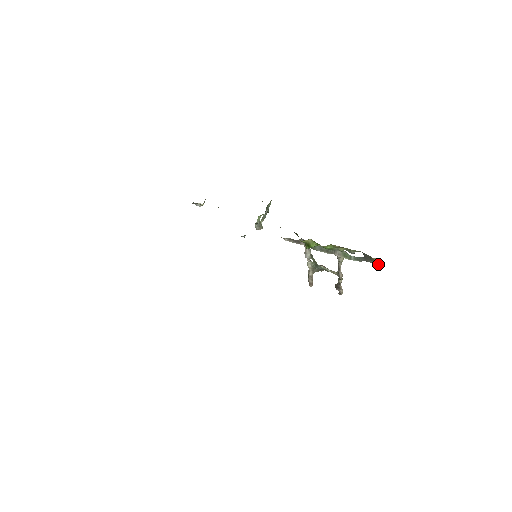
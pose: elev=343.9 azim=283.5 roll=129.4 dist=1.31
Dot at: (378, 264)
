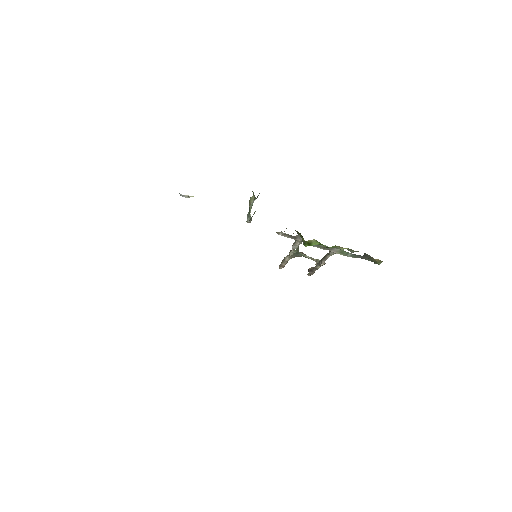
Dot at: (377, 263)
